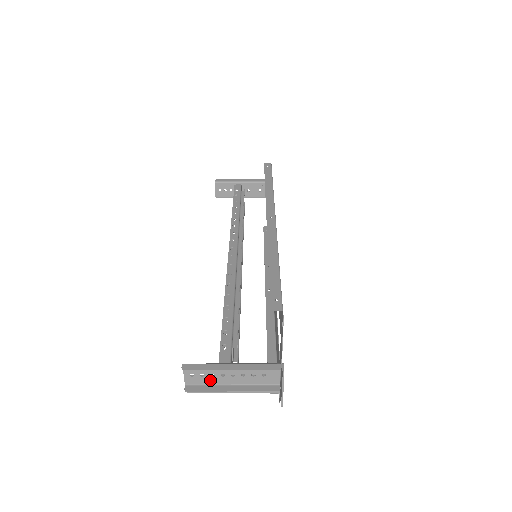
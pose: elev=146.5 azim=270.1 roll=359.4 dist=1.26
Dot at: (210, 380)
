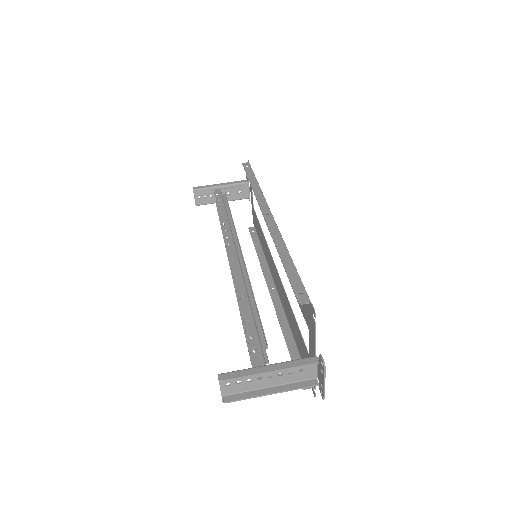
Dot at: (247, 386)
